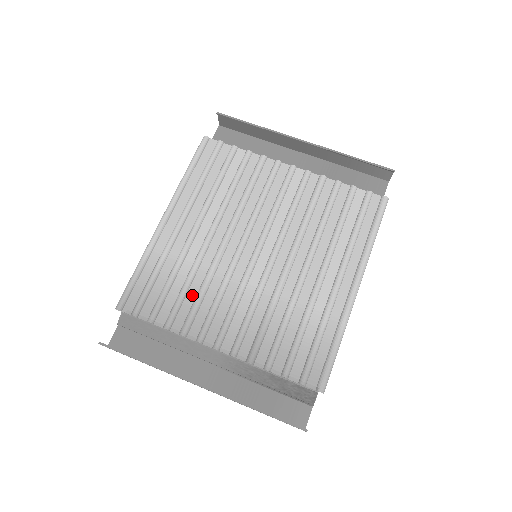
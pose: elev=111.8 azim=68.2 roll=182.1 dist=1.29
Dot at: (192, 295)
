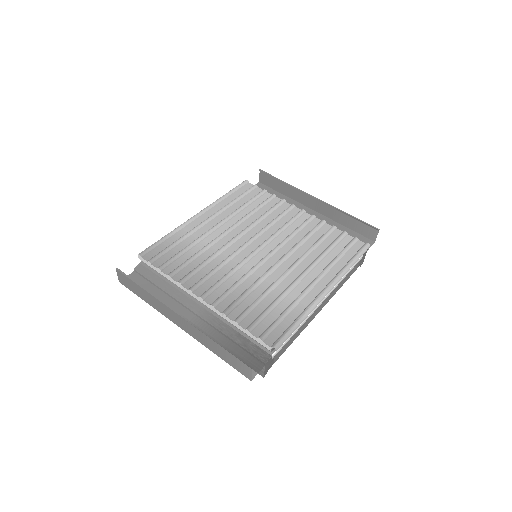
Dot at: (198, 262)
